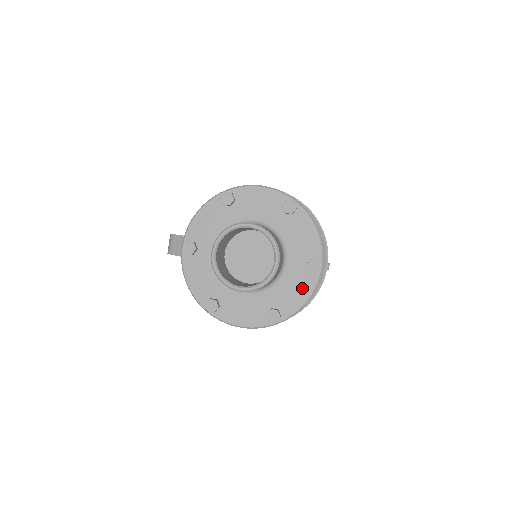
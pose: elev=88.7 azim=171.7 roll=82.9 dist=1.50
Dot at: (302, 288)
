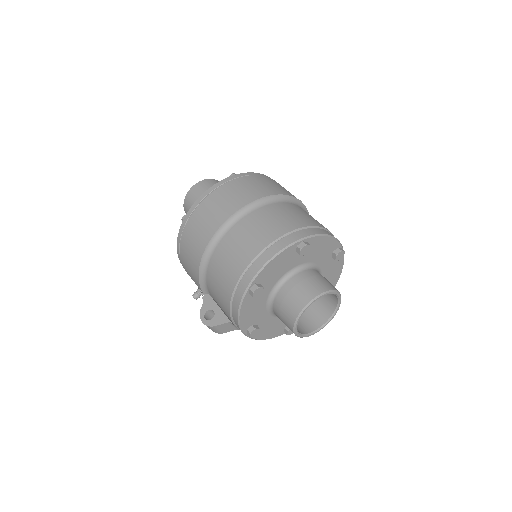
Dot at: (336, 267)
